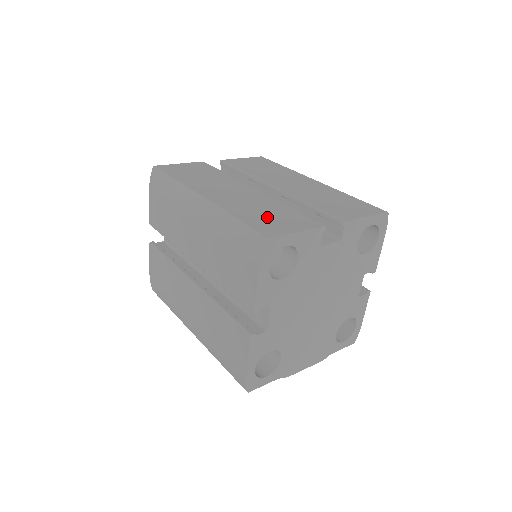
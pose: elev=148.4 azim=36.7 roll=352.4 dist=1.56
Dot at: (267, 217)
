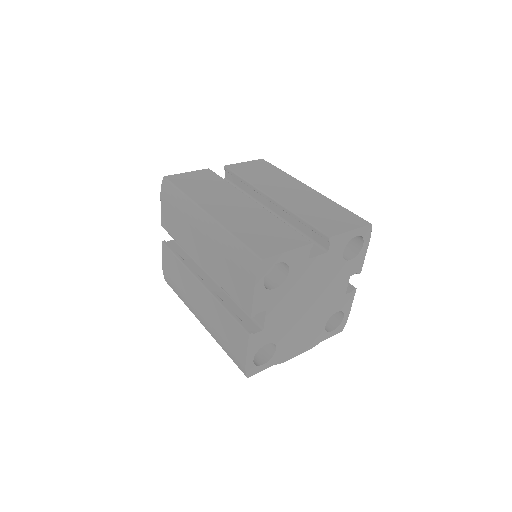
Dot at: (263, 235)
